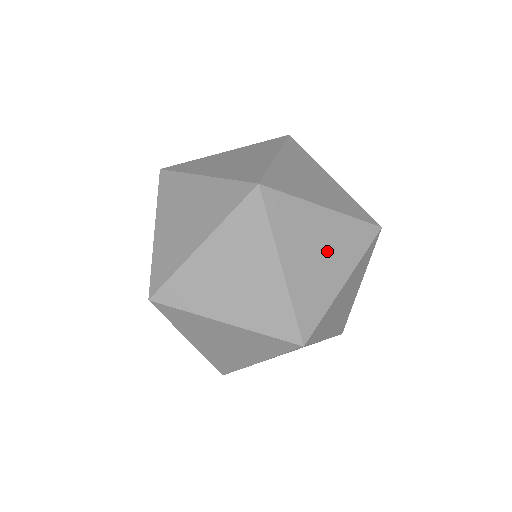
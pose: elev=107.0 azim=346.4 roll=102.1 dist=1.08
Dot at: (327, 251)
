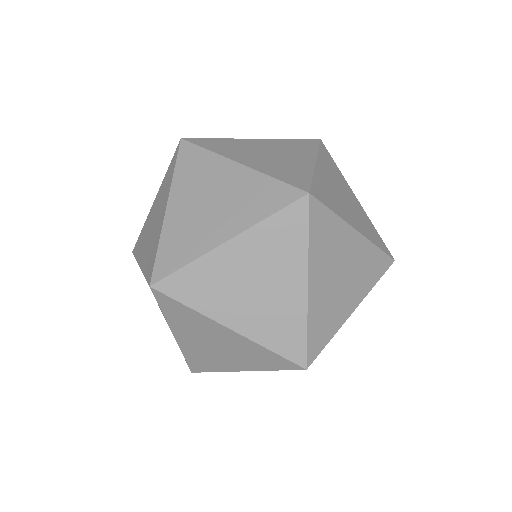
Dot at: (348, 276)
